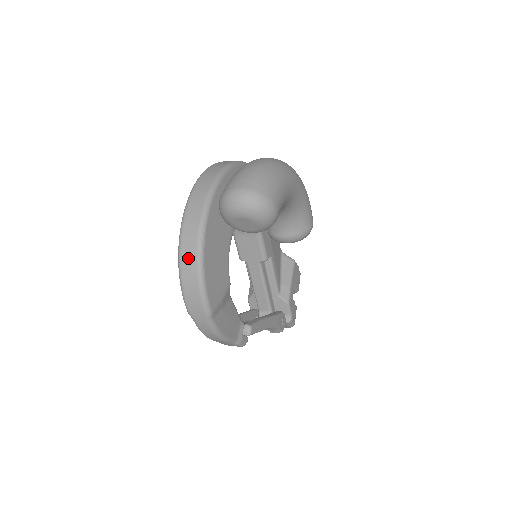
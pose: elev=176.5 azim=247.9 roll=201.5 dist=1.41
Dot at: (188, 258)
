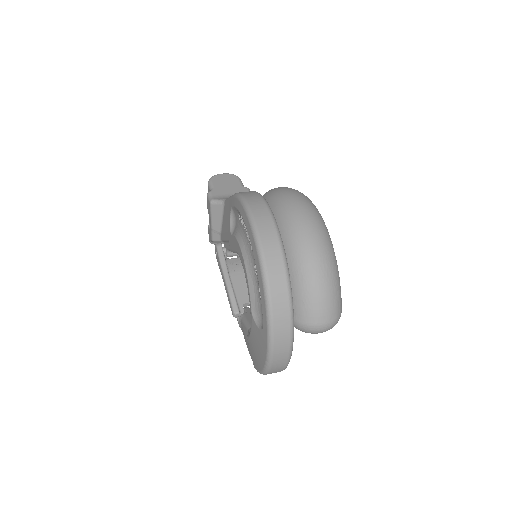
Dot at: (276, 370)
